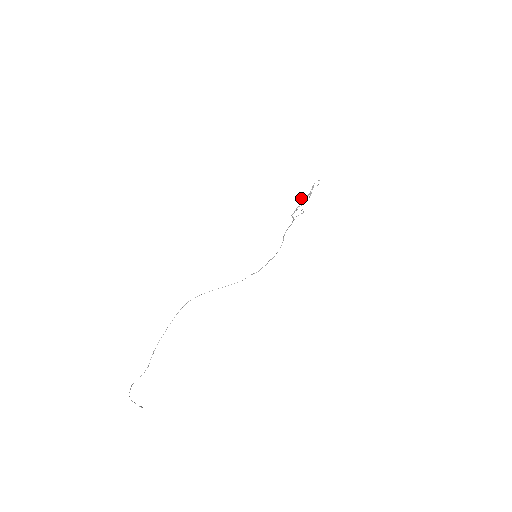
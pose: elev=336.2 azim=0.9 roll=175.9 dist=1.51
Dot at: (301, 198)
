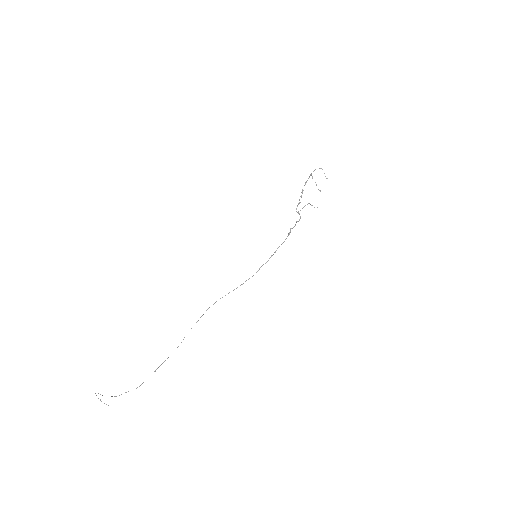
Dot at: occluded
